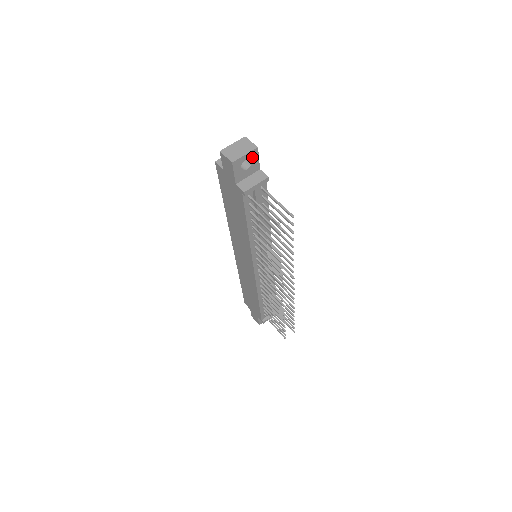
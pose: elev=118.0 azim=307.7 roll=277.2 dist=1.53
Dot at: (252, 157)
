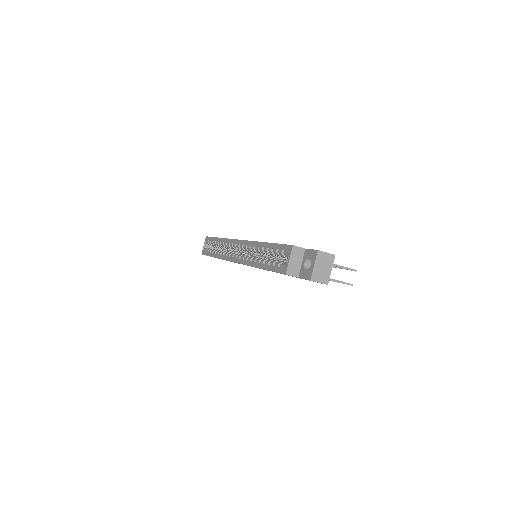
Dot at: occluded
